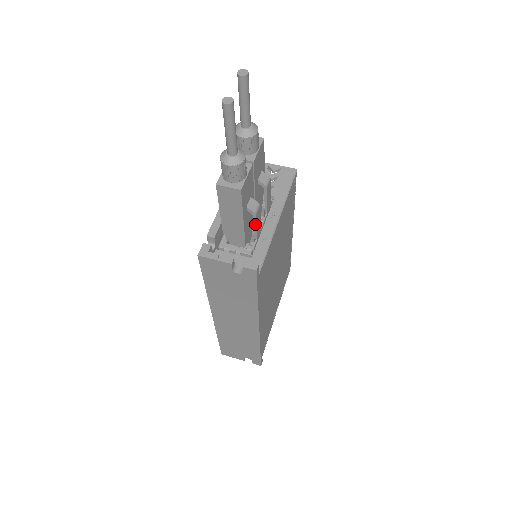
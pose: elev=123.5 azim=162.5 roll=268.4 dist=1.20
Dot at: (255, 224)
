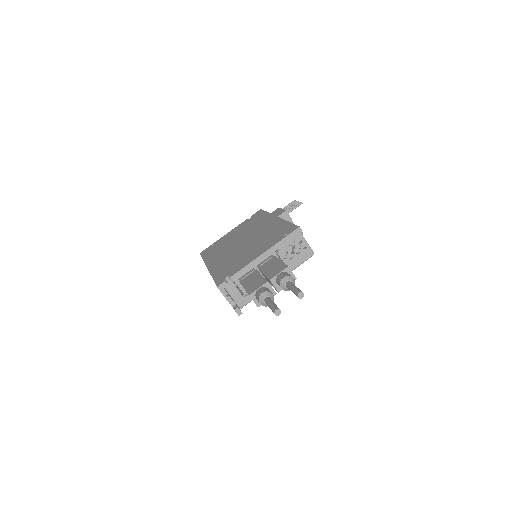
Dot at: occluded
